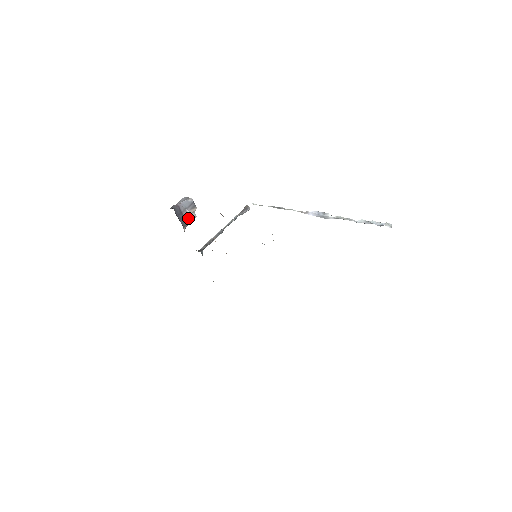
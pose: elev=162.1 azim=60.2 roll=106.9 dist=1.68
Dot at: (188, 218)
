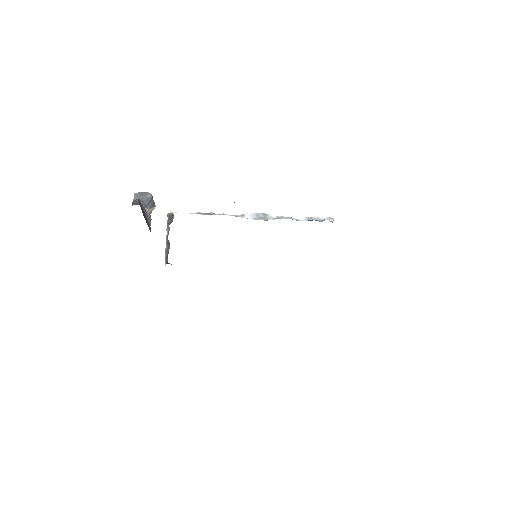
Dot at: (148, 220)
